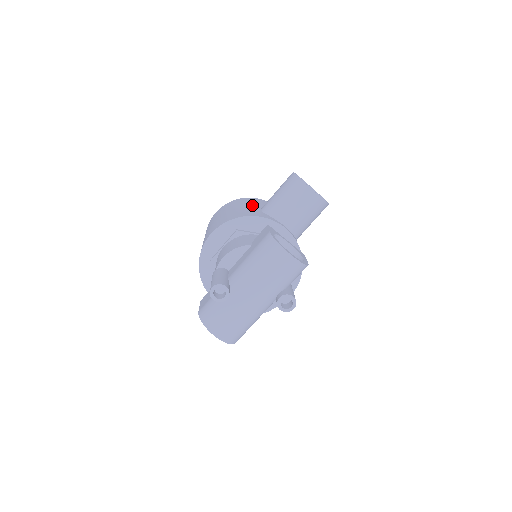
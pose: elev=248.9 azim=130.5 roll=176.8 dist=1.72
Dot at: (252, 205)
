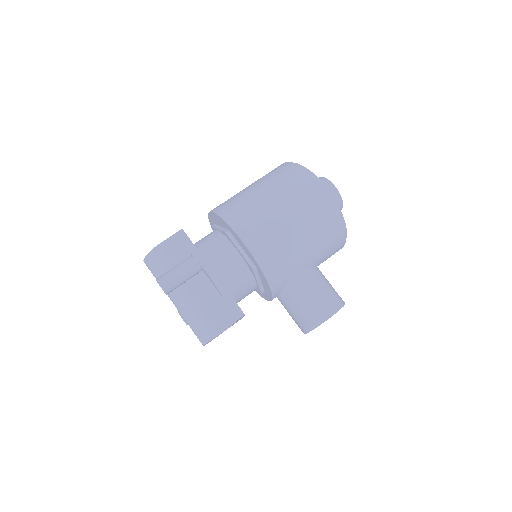
Dot at: (311, 256)
